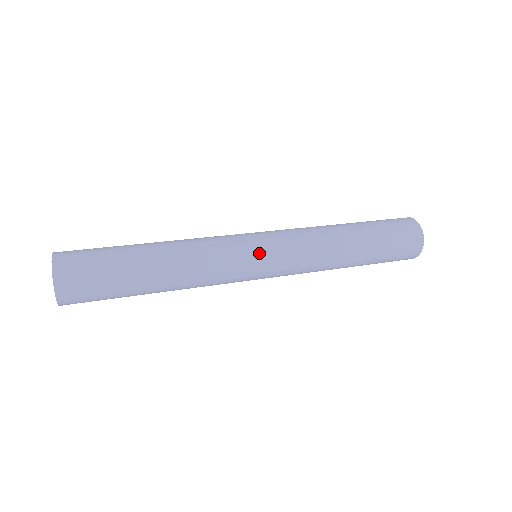
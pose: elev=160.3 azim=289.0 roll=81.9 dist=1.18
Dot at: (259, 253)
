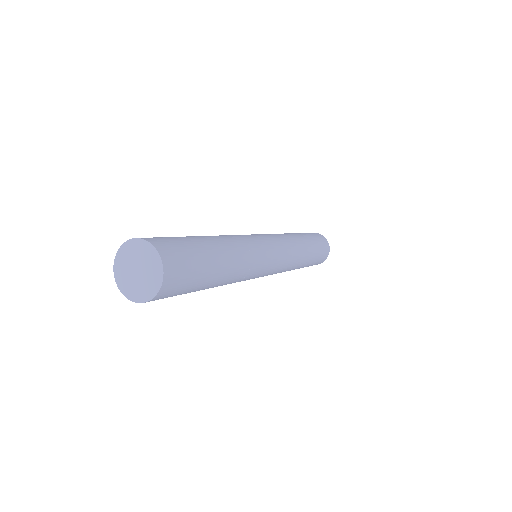
Dot at: (272, 267)
